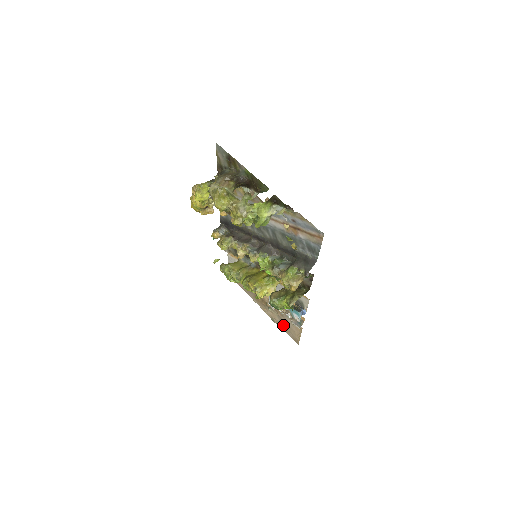
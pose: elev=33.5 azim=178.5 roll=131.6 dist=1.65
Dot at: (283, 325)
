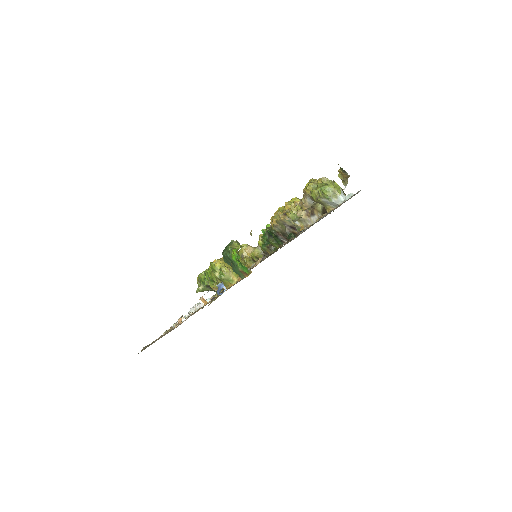
Dot at: occluded
